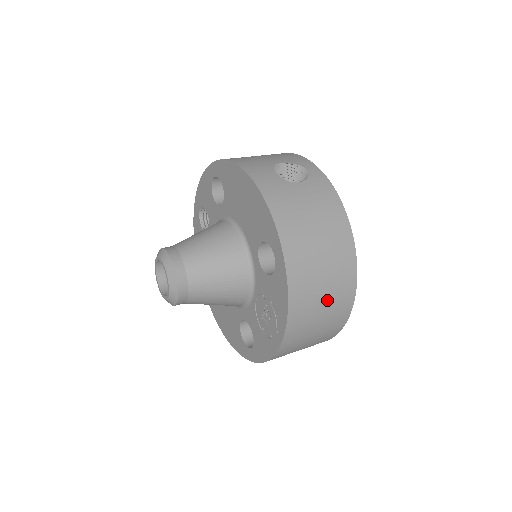
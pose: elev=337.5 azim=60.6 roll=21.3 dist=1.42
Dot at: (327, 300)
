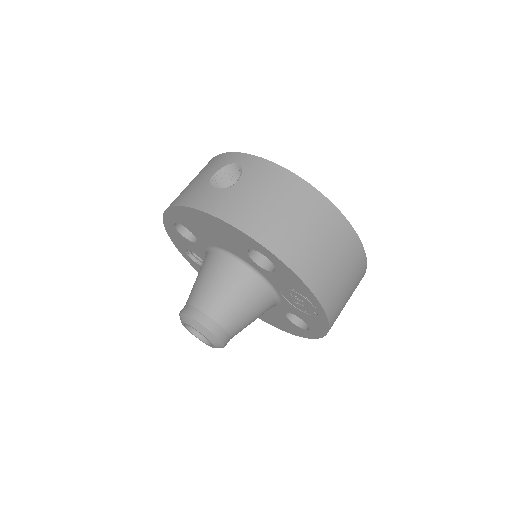
Dot at: (334, 254)
